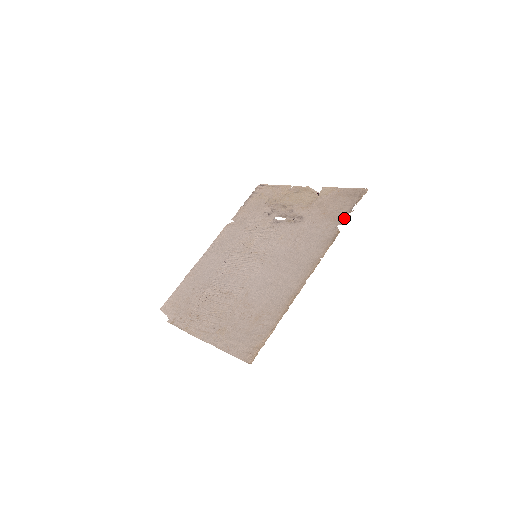
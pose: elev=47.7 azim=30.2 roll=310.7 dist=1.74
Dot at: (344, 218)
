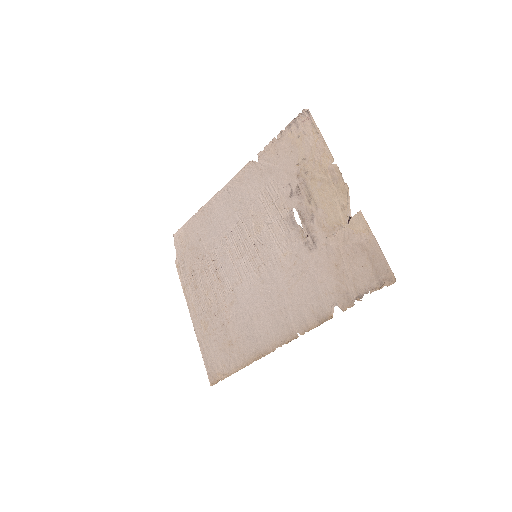
Dot at: (347, 301)
